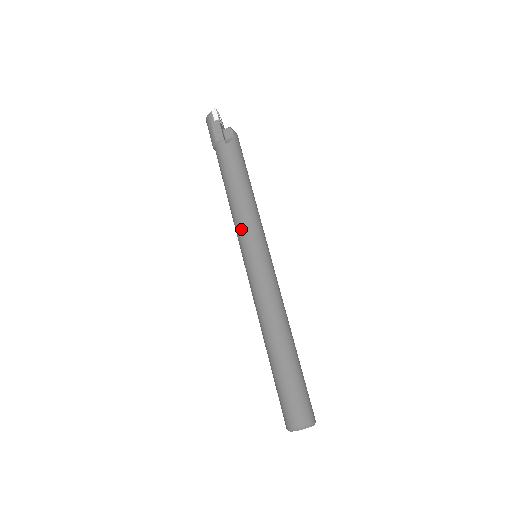
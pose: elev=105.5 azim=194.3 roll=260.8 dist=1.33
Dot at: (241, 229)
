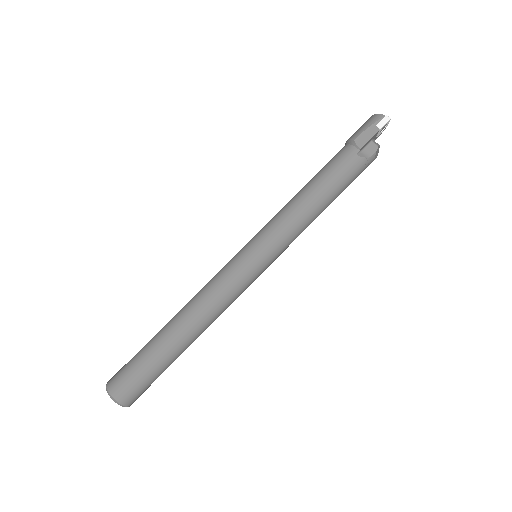
Dot at: (273, 226)
